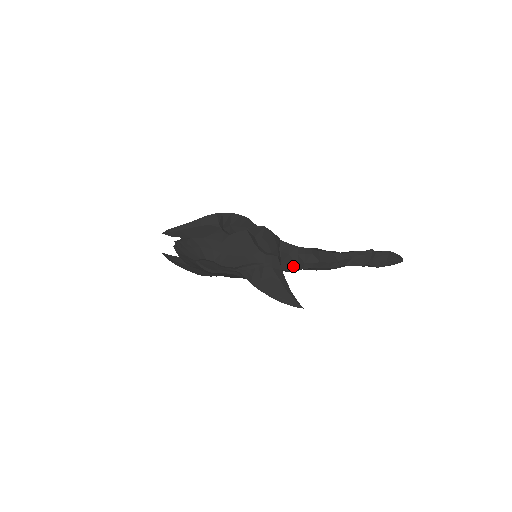
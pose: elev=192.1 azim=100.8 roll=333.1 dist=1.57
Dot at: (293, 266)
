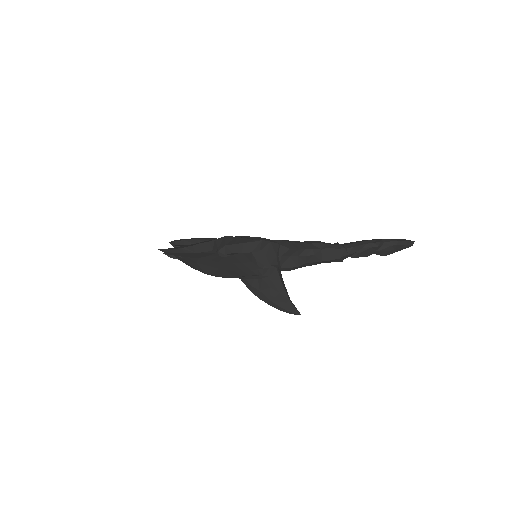
Dot at: (293, 268)
